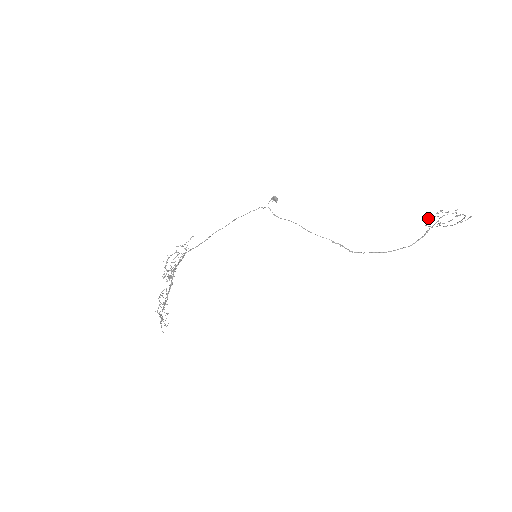
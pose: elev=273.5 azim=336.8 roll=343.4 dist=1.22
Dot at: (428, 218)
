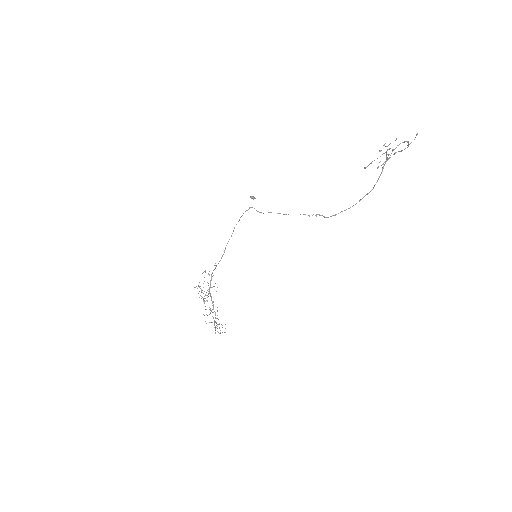
Dot at: (366, 167)
